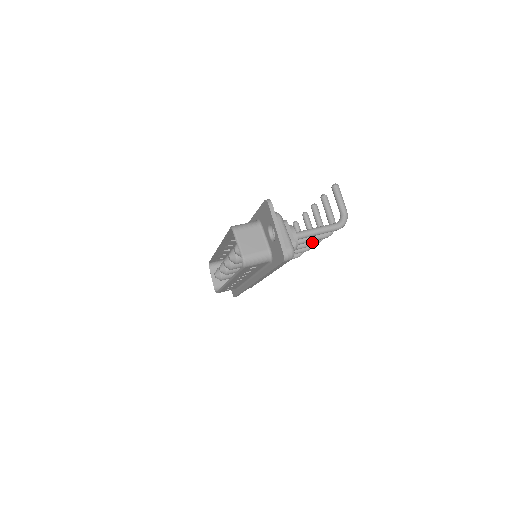
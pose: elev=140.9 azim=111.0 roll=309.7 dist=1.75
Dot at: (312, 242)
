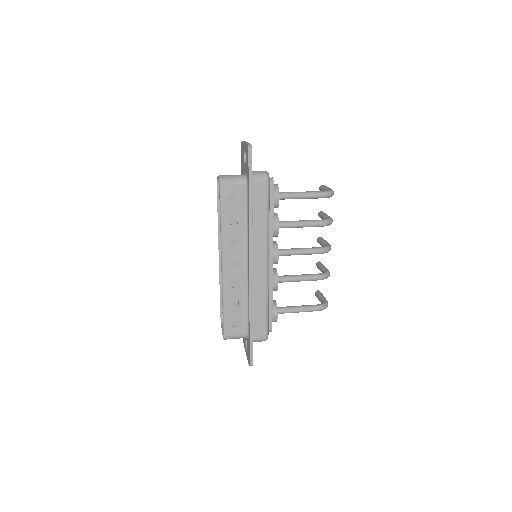
Dot at: (316, 248)
